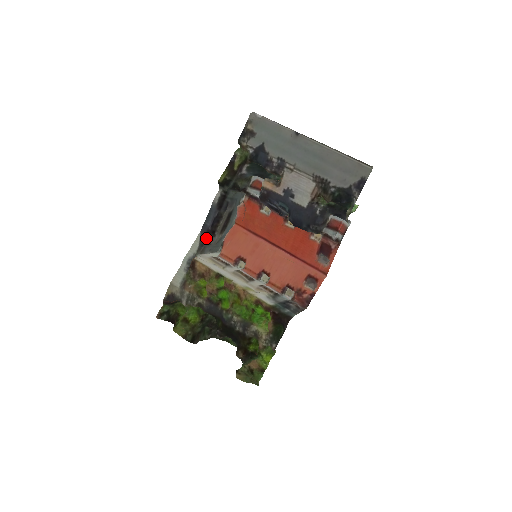
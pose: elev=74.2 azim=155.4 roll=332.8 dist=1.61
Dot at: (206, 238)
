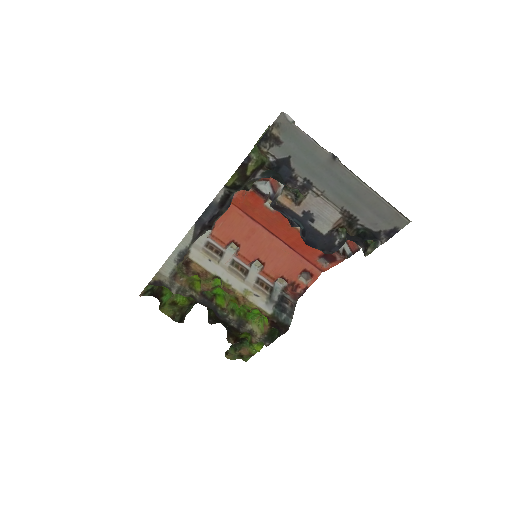
Dot at: (201, 231)
